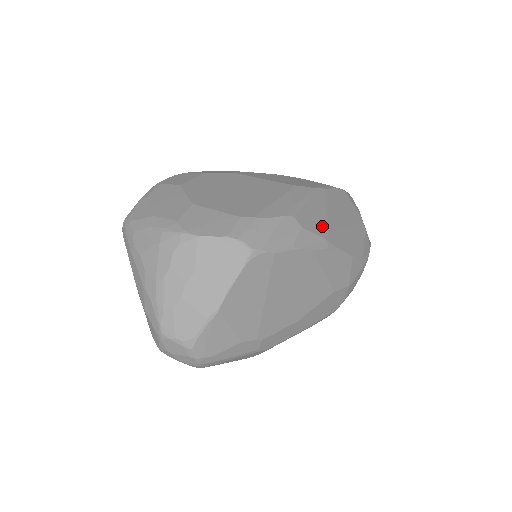
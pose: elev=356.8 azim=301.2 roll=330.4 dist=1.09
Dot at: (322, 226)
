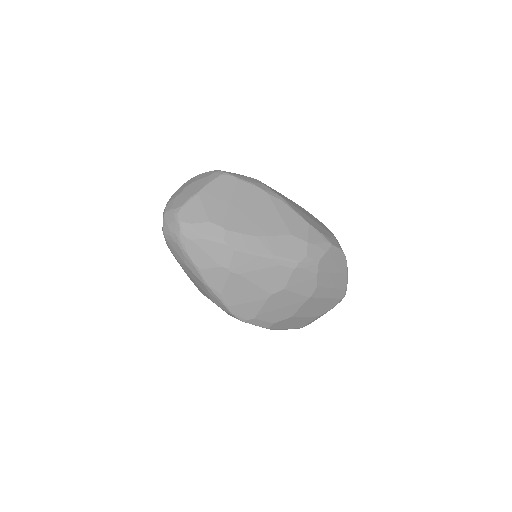
Dot at: occluded
